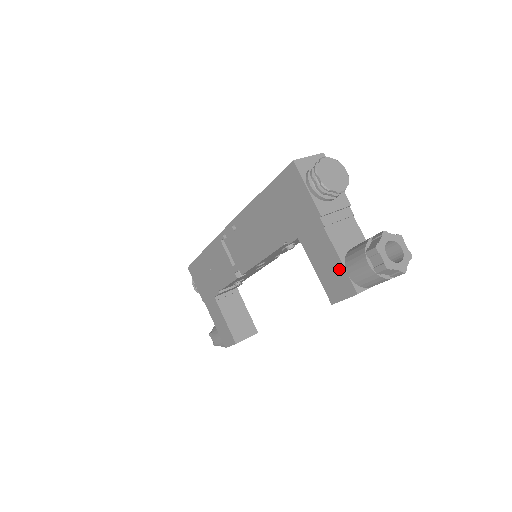
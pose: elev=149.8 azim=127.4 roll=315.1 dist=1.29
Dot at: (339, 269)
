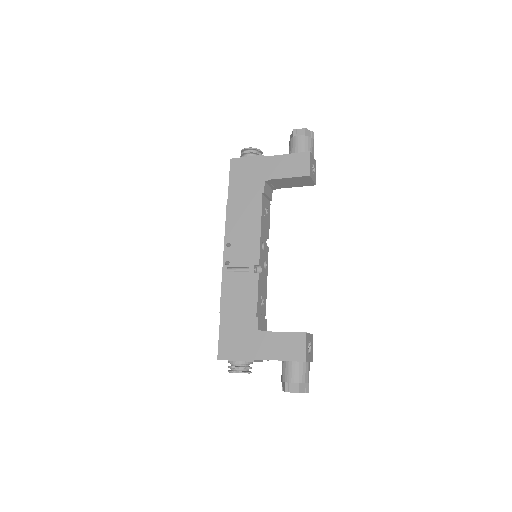
Dot at: (293, 157)
